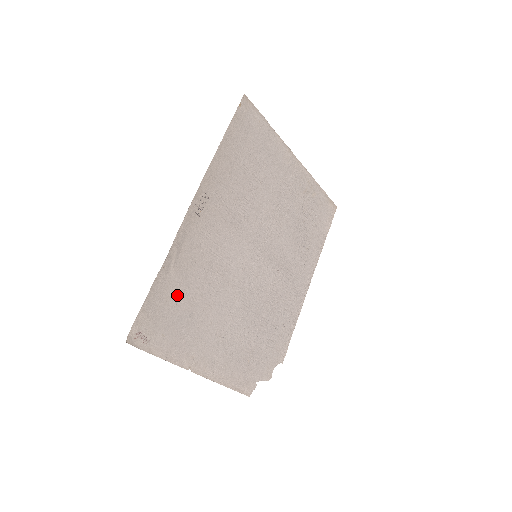
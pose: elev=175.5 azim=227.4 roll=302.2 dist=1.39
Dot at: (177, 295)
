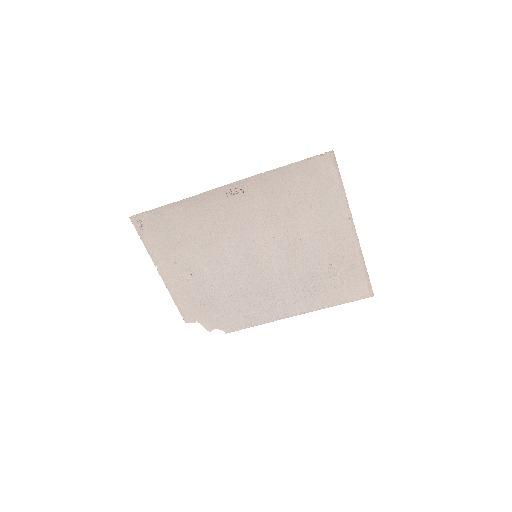
Dot at: (178, 224)
